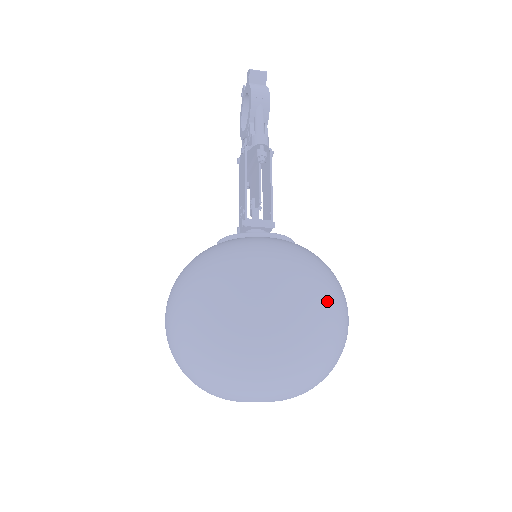
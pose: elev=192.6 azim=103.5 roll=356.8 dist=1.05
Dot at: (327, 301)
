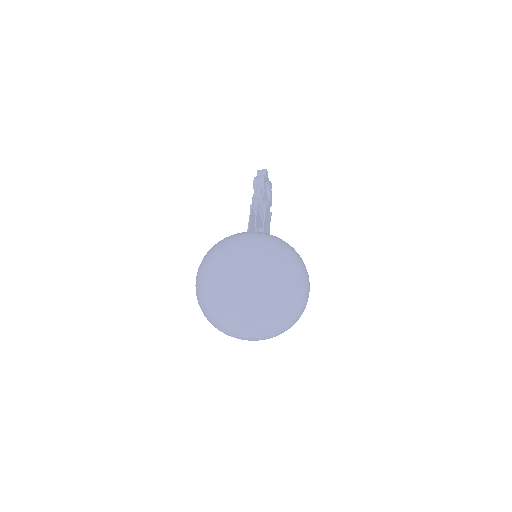
Dot at: (266, 247)
